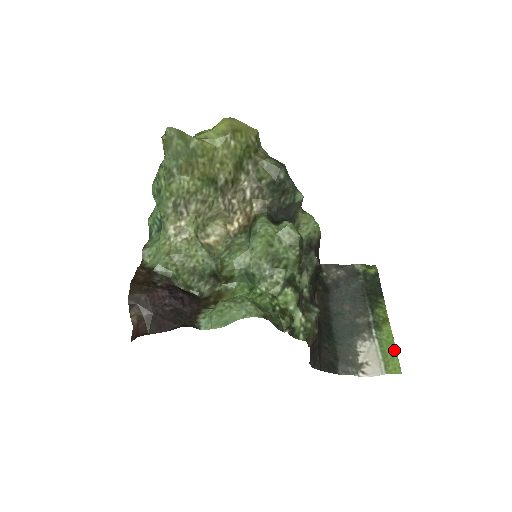
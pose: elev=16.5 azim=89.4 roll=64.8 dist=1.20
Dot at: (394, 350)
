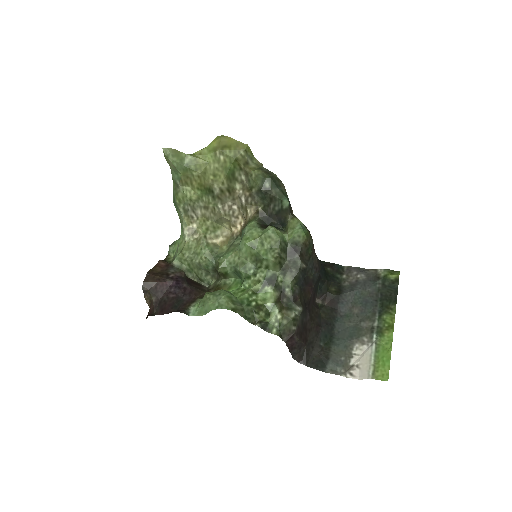
Dot at: (388, 357)
